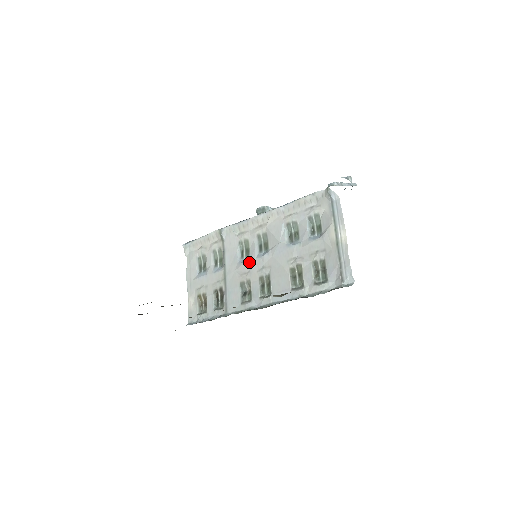
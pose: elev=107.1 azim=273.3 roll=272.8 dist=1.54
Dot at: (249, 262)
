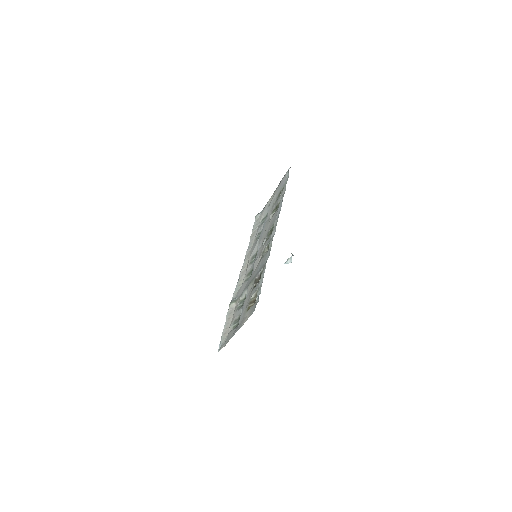
Dot at: (255, 260)
